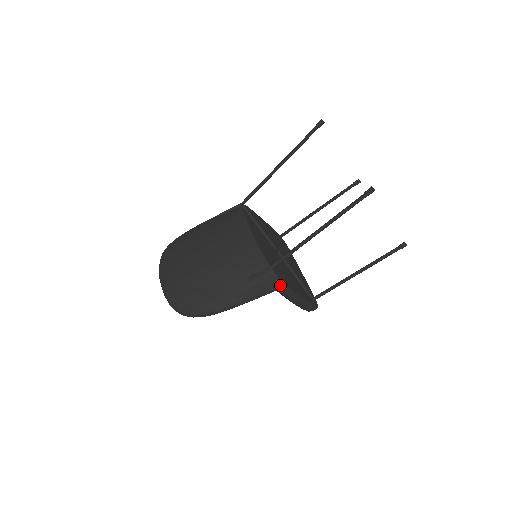
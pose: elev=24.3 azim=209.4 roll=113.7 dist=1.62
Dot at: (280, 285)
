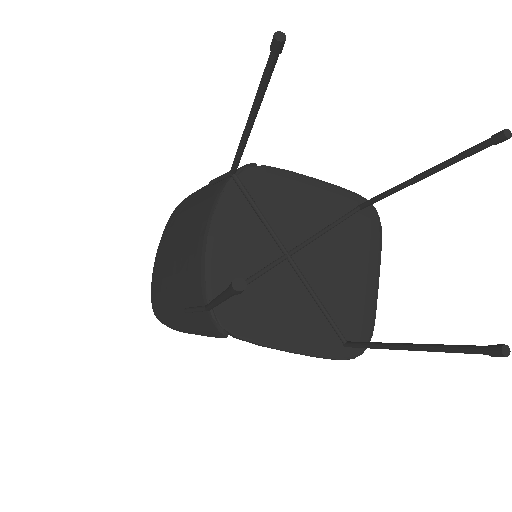
Dot at: (223, 335)
